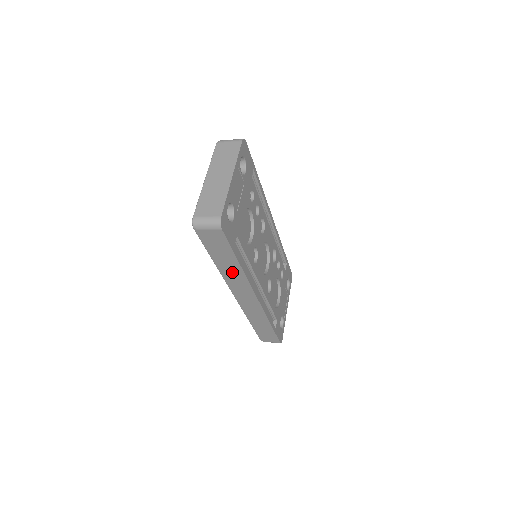
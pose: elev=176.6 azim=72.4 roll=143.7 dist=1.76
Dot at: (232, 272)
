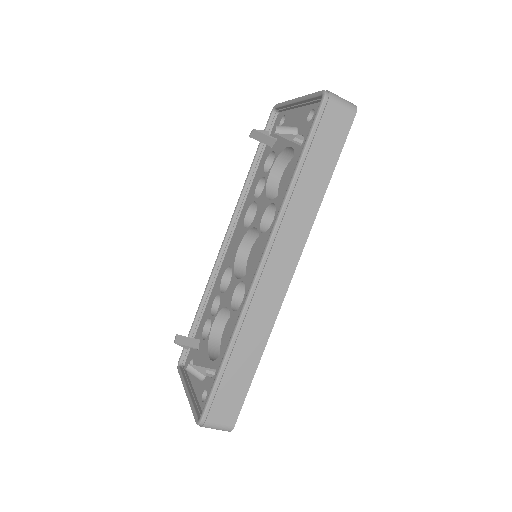
Dot at: (305, 202)
